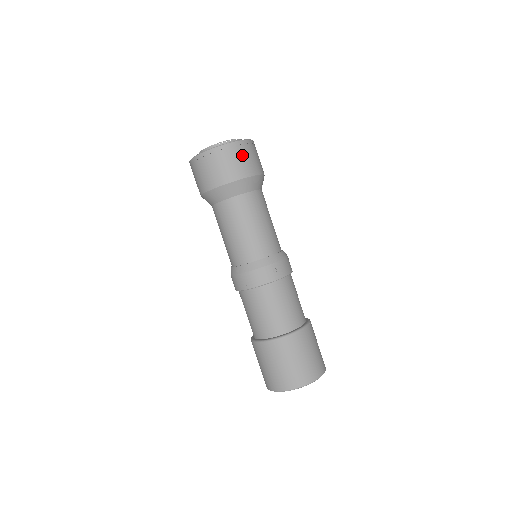
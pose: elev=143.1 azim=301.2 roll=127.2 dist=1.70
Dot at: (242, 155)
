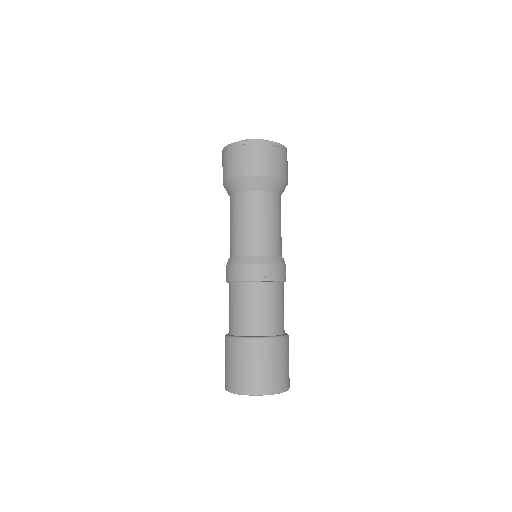
Dot at: (287, 163)
